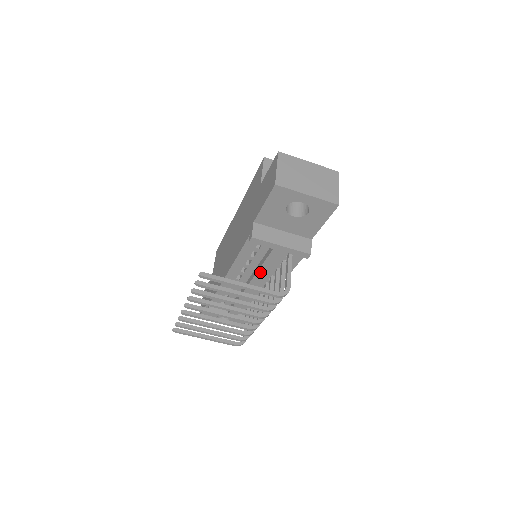
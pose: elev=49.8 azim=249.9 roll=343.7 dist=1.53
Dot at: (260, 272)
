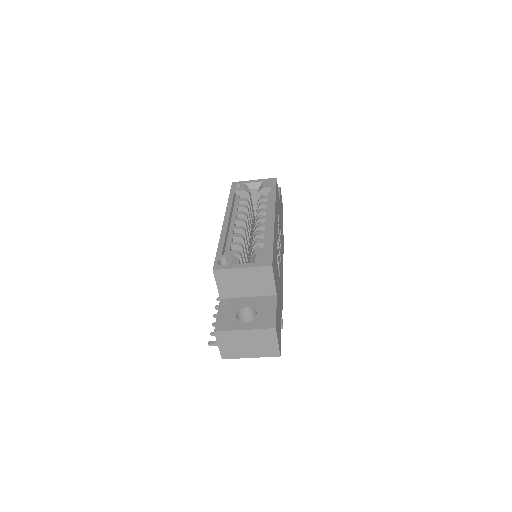
Dot at: occluded
